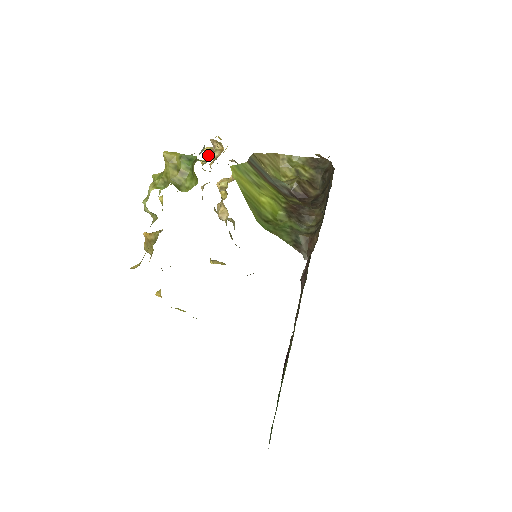
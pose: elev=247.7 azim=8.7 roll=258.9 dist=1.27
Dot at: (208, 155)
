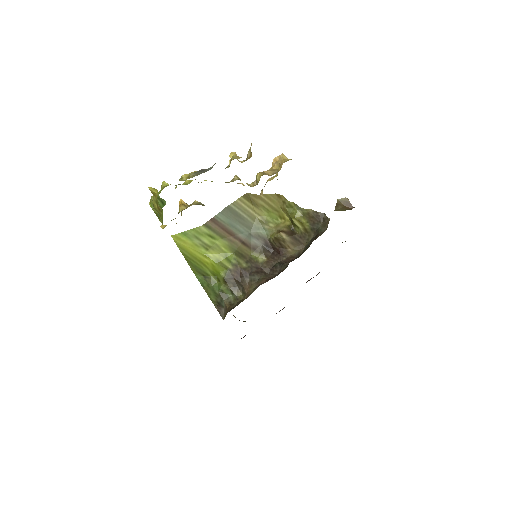
Dot at: (230, 162)
